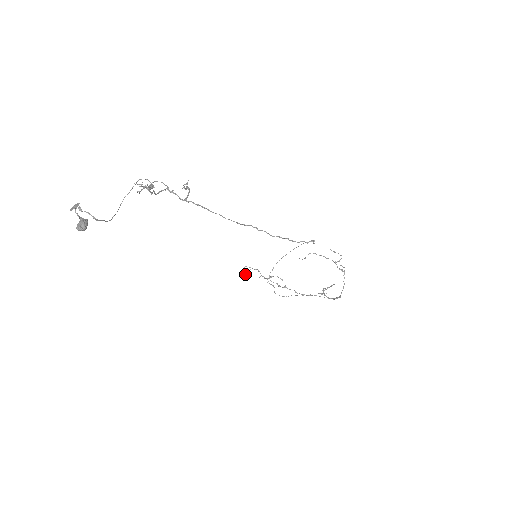
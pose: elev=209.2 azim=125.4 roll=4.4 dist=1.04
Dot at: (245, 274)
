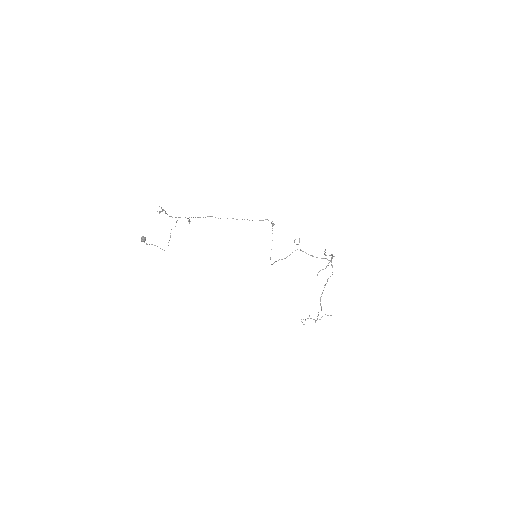
Dot at: (303, 324)
